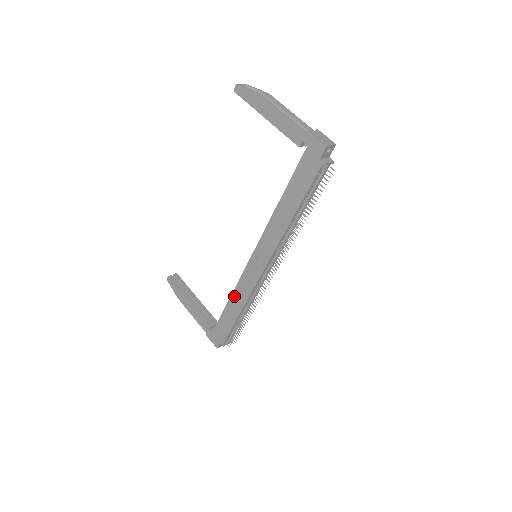
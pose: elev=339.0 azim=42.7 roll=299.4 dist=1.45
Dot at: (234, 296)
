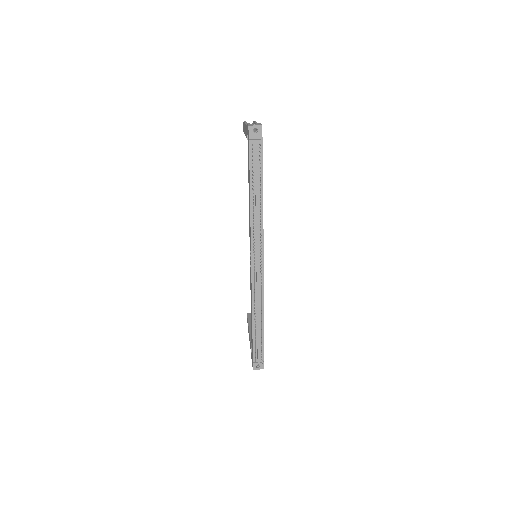
Dot at: occluded
